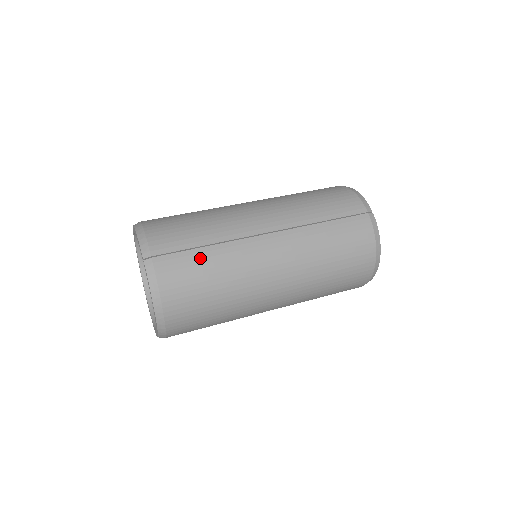
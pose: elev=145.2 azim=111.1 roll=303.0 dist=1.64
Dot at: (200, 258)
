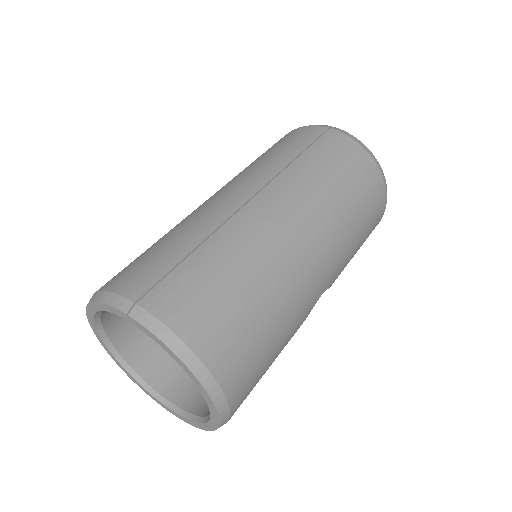
Dot at: (198, 266)
